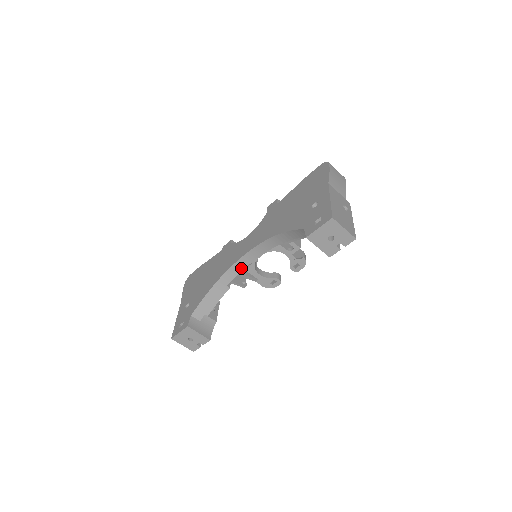
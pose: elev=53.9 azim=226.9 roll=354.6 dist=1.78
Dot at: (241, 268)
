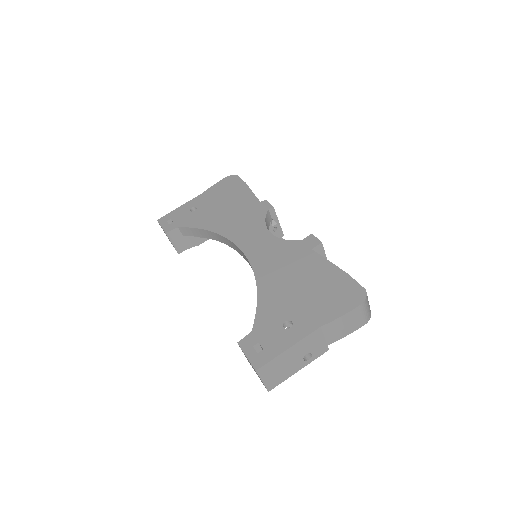
Dot at: (236, 249)
